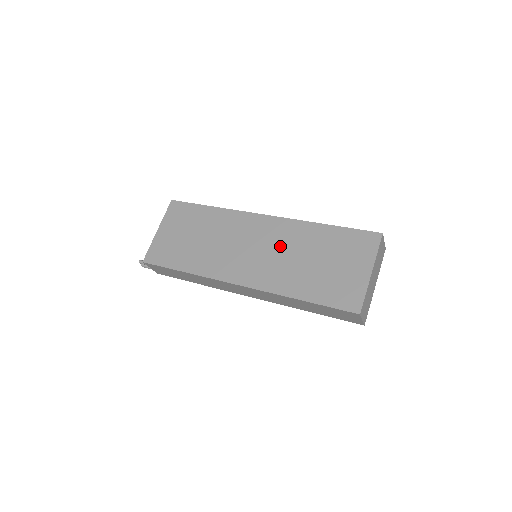
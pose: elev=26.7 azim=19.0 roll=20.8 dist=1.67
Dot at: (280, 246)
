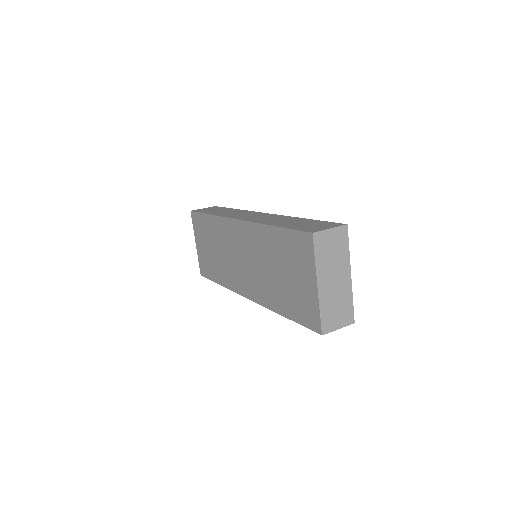
Dot at: (255, 256)
